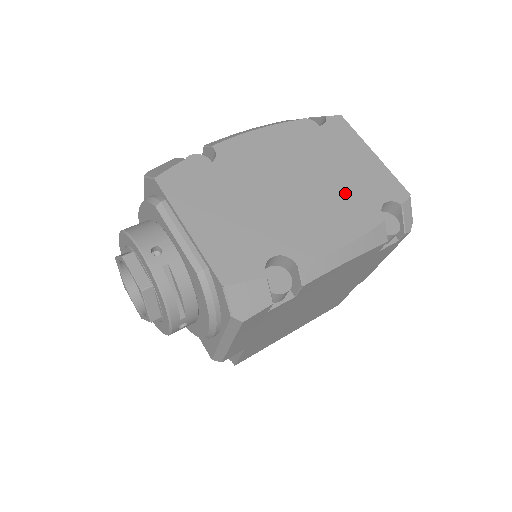
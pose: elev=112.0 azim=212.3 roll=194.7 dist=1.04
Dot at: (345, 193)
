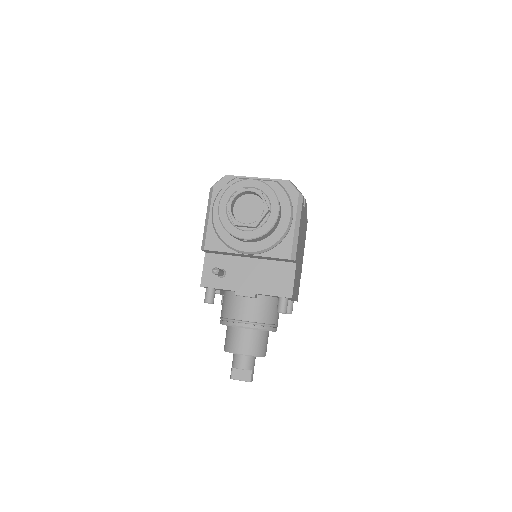
Dot at: occluded
